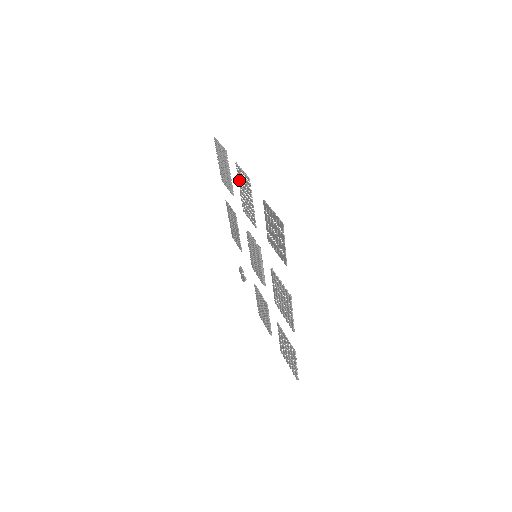
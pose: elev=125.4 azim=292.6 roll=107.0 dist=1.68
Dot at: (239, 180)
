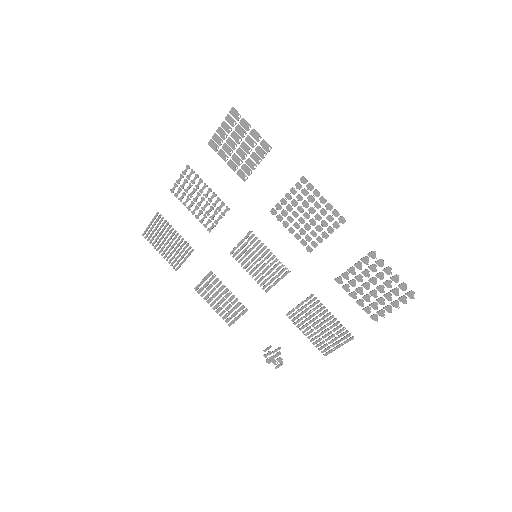
Dot at: (184, 202)
